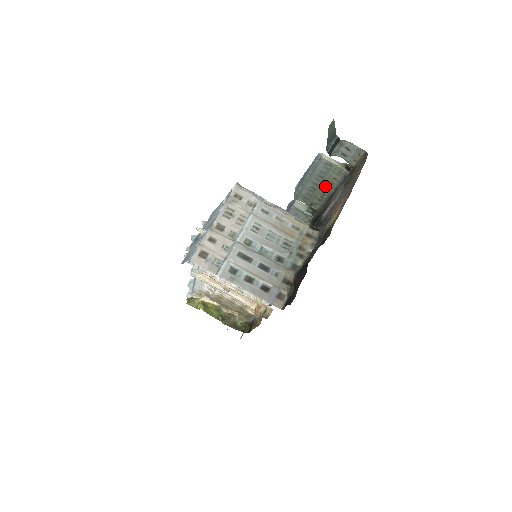
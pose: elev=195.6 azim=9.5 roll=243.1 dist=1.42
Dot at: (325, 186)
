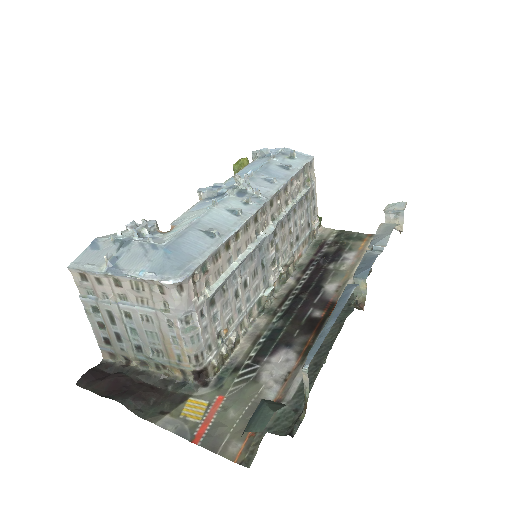
Dot at: occluded
